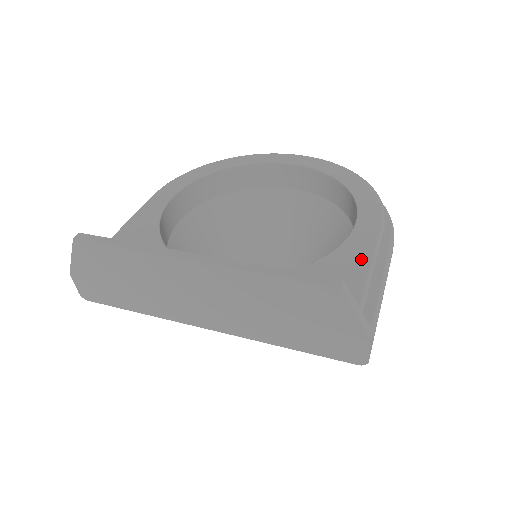
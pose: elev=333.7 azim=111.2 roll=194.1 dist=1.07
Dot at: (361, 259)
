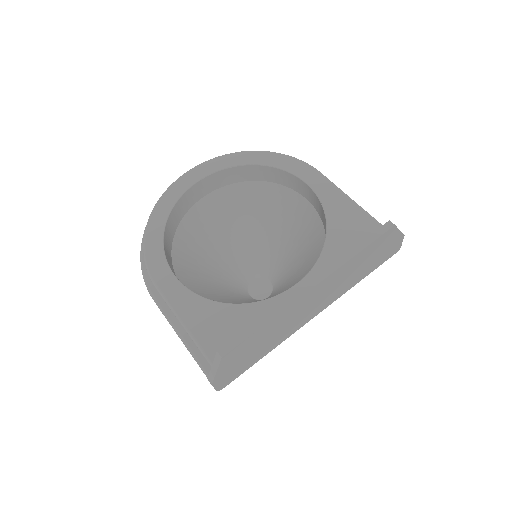
Dot at: (343, 201)
